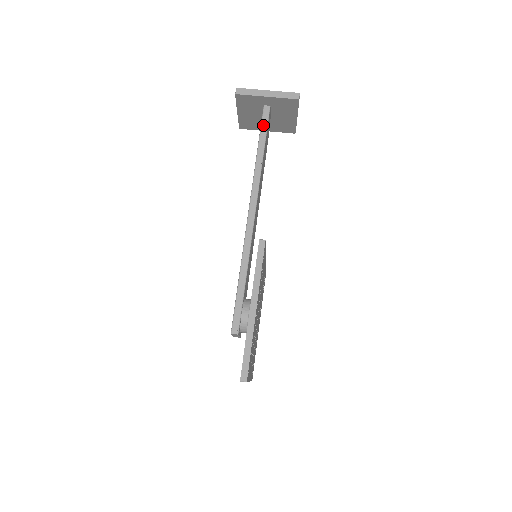
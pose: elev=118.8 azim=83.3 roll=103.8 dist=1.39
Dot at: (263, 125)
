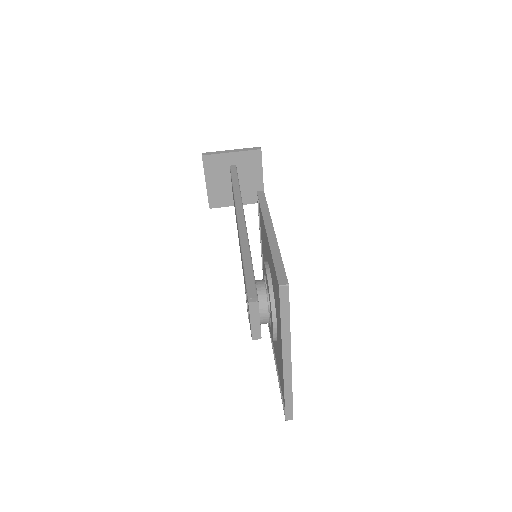
Dot at: (233, 174)
